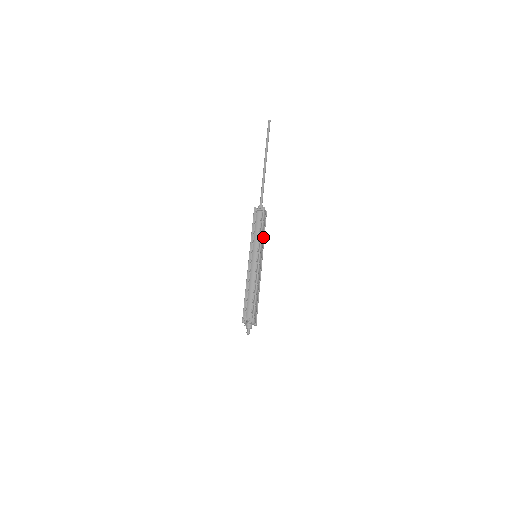
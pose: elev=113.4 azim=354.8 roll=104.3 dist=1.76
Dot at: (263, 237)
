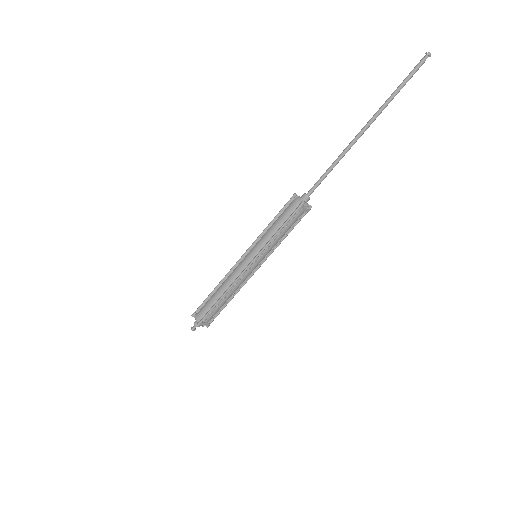
Dot at: occluded
